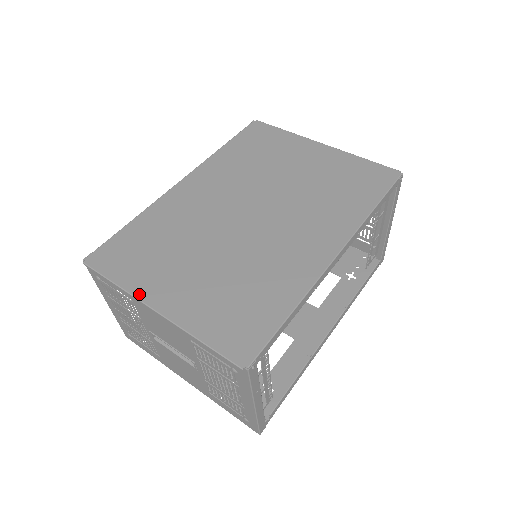
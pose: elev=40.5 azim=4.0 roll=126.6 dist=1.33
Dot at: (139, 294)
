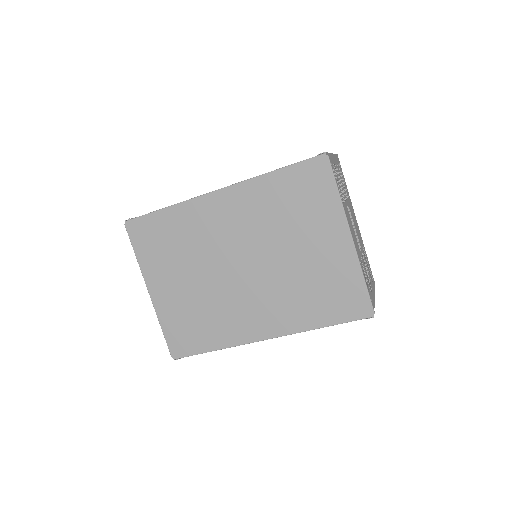
Dot at: (145, 275)
